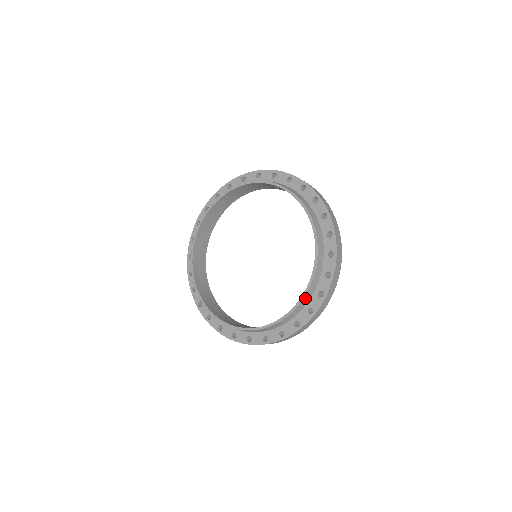
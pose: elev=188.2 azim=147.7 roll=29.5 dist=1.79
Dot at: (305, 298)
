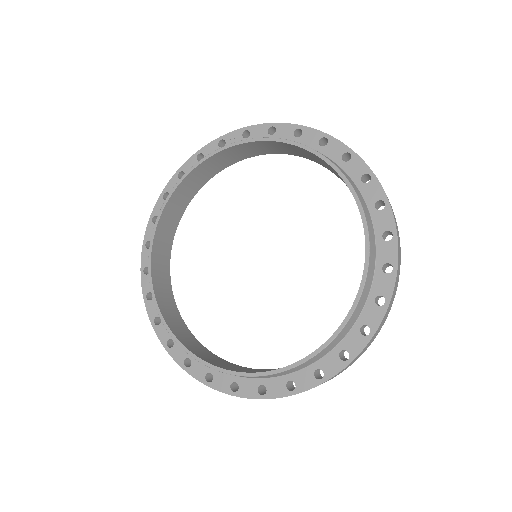
Dot at: (242, 376)
